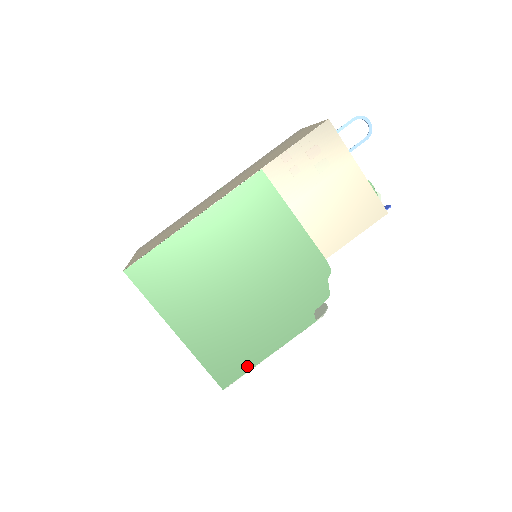
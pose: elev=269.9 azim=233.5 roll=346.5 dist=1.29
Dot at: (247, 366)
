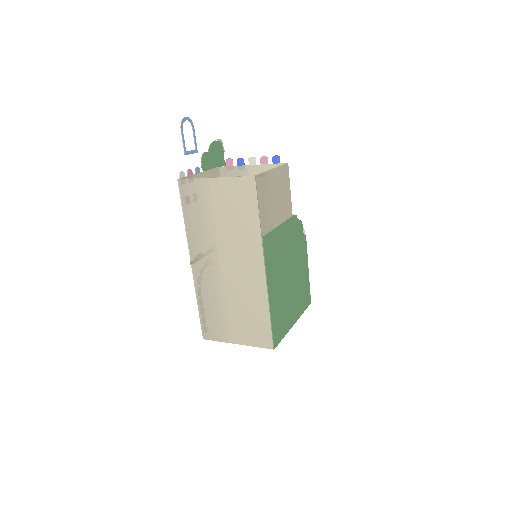
Dot at: (308, 285)
